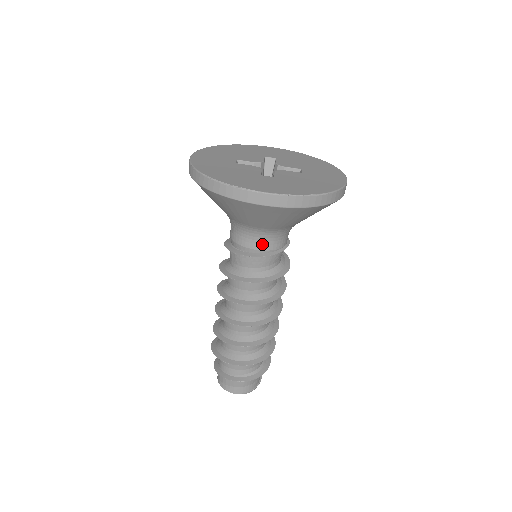
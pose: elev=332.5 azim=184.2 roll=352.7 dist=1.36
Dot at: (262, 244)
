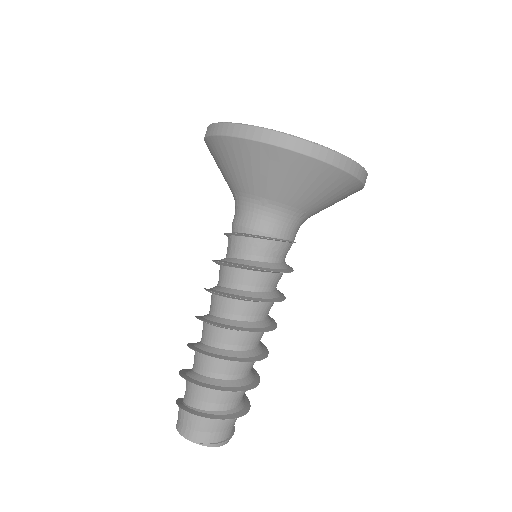
Dot at: (260, 223)
